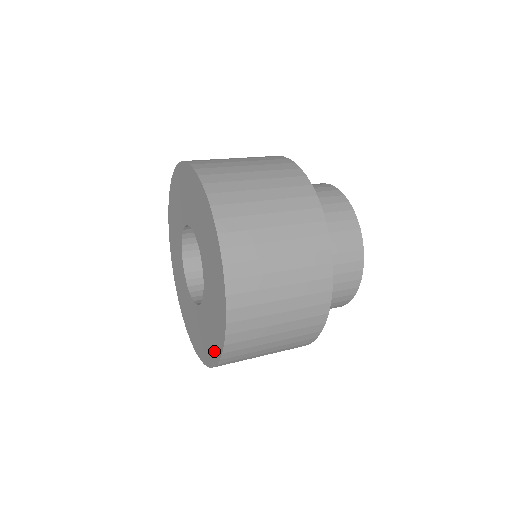
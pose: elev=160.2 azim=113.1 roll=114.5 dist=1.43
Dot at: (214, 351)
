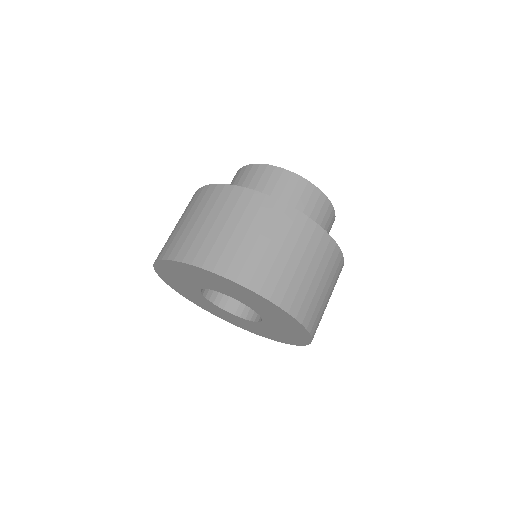
Dot at: (275, 339)
